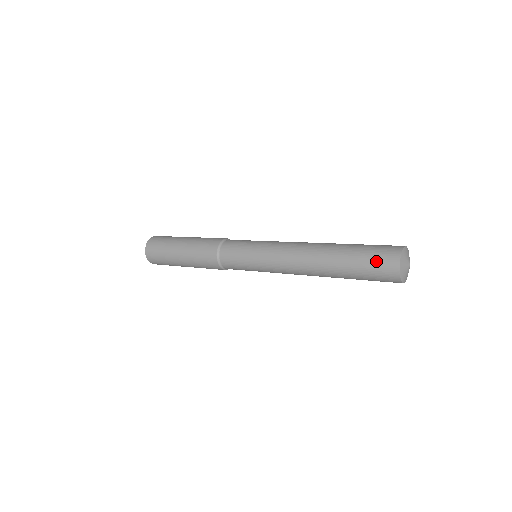
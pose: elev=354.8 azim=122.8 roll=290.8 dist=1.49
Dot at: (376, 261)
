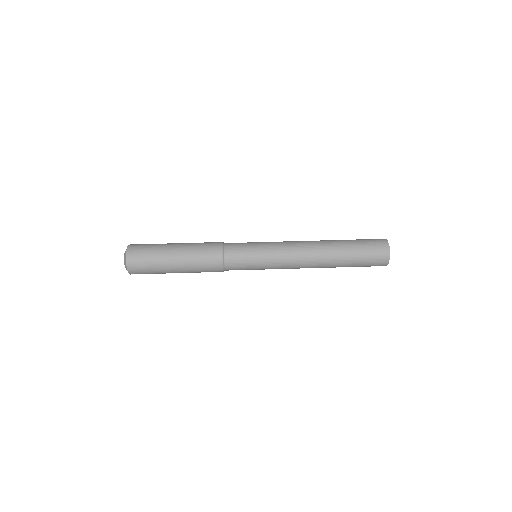
Dot at: (373, 255)
